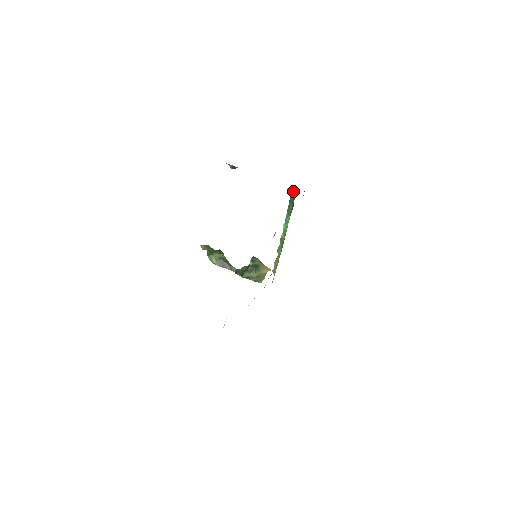
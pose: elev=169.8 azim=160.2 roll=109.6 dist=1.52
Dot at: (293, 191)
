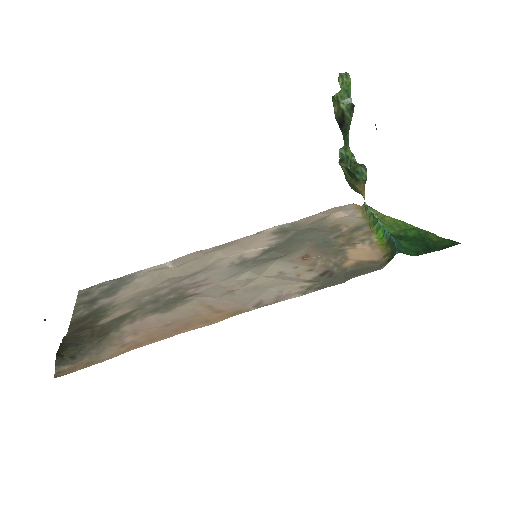
Dot at: (386, 262)
